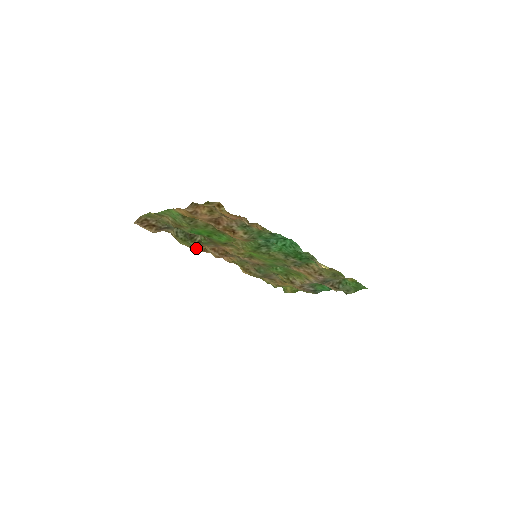
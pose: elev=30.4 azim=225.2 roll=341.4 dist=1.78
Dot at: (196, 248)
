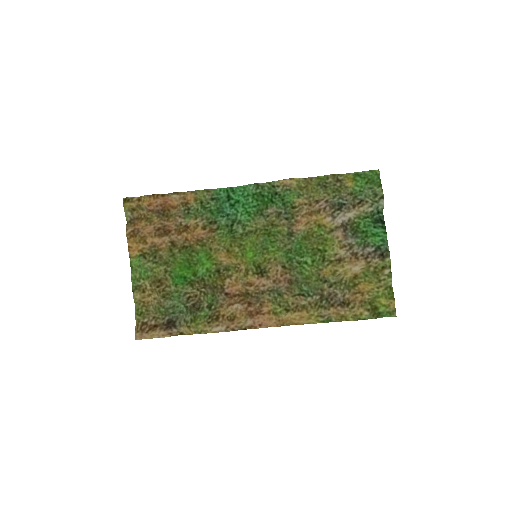
Dot at: (216, 321)
